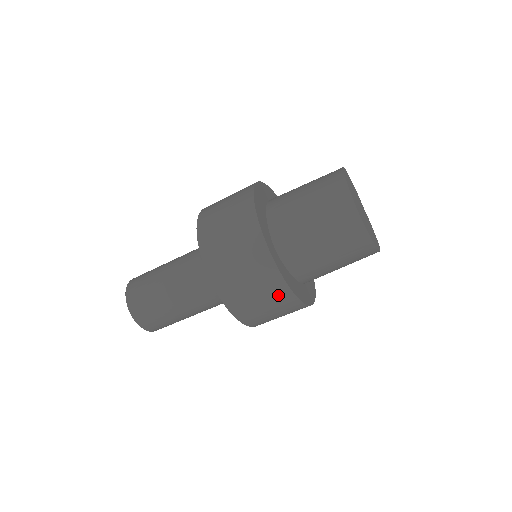
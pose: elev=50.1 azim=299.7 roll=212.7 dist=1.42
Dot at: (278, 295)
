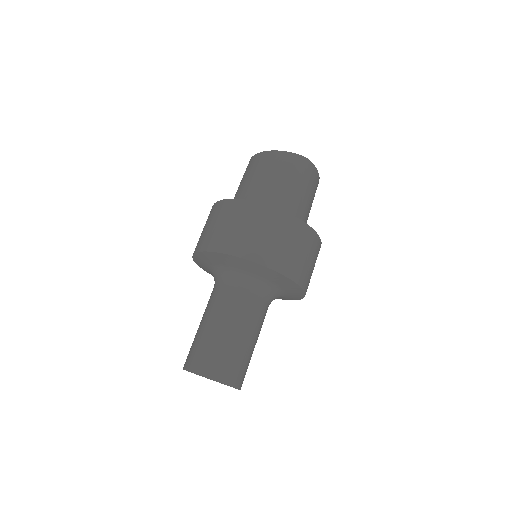
Dot at: (313, 244)
